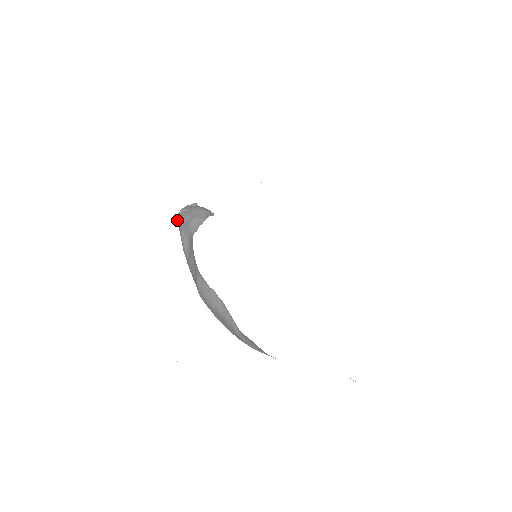
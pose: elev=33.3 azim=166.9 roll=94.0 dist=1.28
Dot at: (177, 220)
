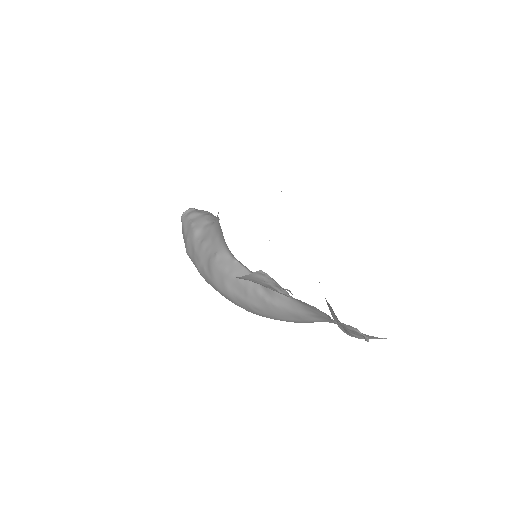
Dot at: (183, 216)
